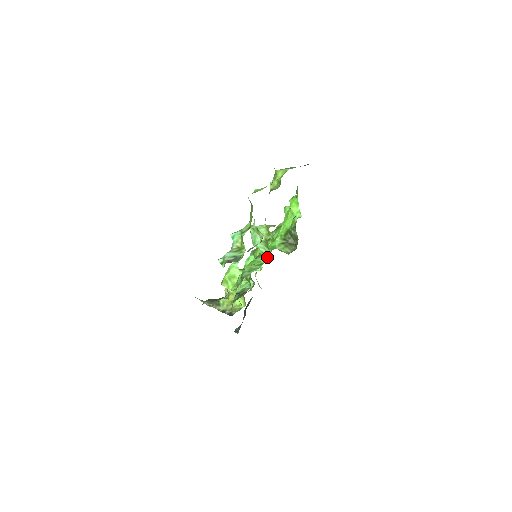
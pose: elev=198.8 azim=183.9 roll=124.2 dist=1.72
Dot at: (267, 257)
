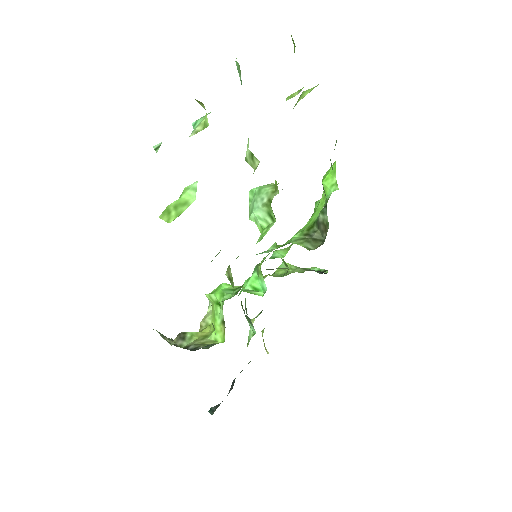
Dot at: (267, 231)
